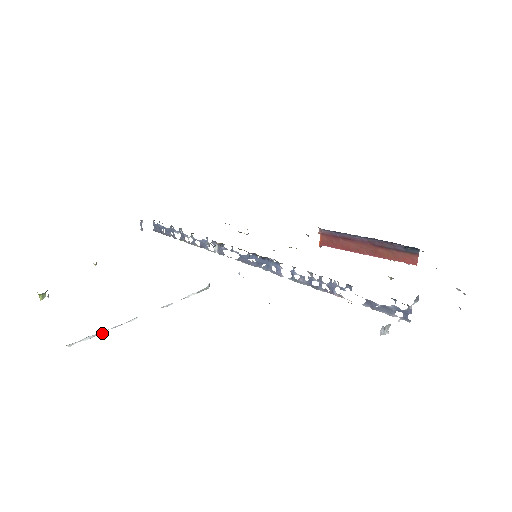
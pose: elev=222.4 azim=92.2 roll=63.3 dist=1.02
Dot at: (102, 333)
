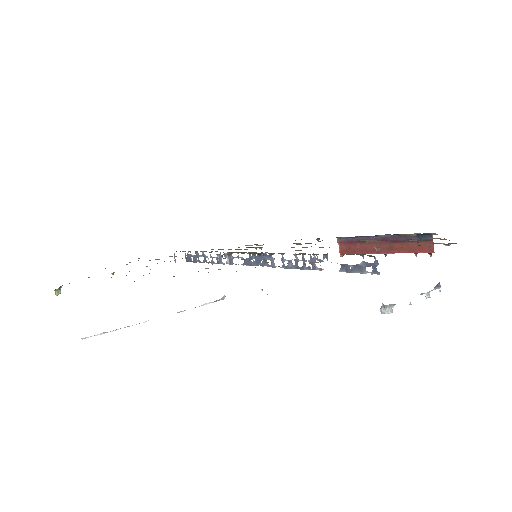
Dot at: occluded
